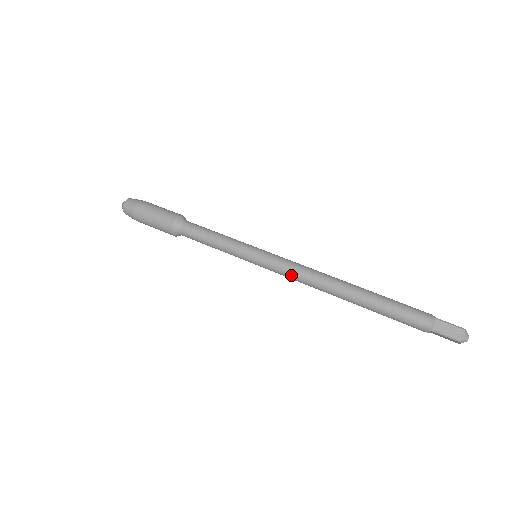
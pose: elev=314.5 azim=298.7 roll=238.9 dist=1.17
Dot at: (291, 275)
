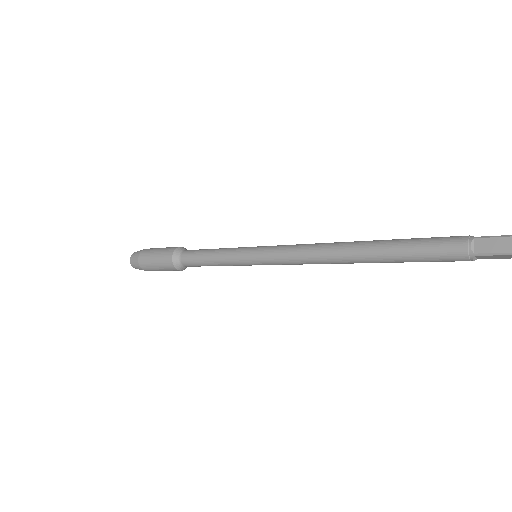
Dot at: (293, 260)
